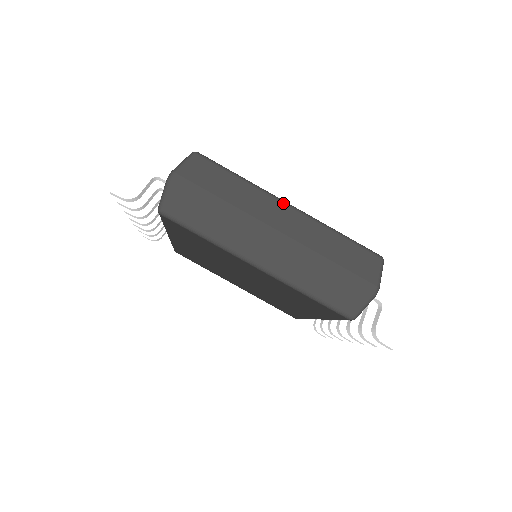
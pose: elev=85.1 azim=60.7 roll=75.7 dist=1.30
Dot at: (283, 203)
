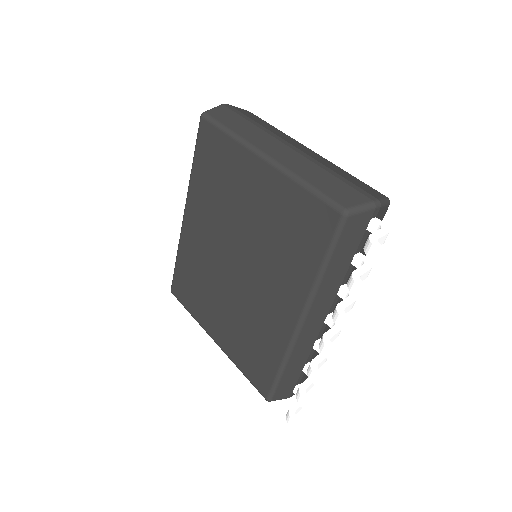
Dot at: (305, 146)
